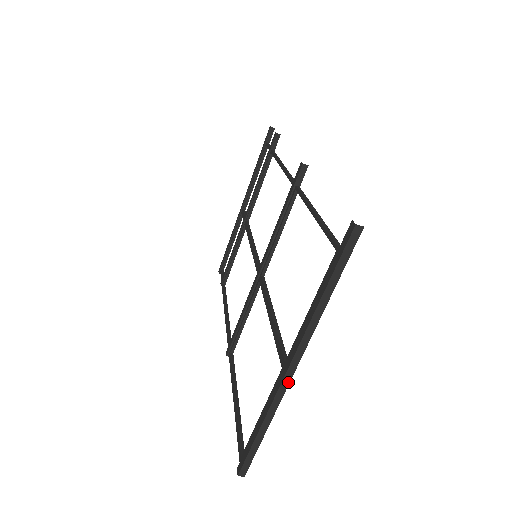
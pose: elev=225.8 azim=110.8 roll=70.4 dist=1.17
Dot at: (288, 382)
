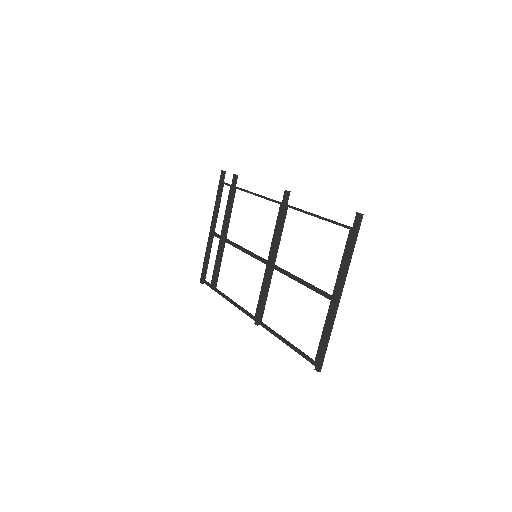
Dot at: (338, 305)
